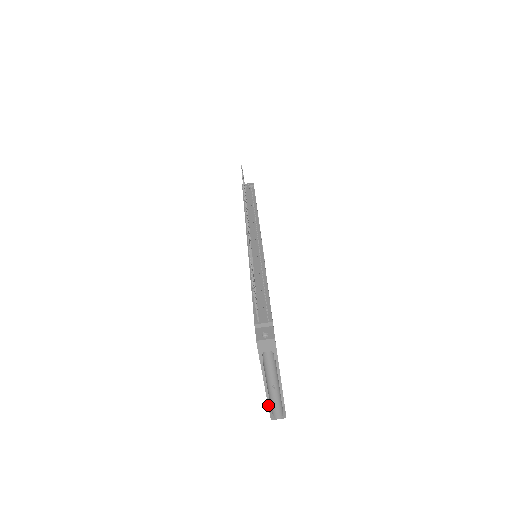
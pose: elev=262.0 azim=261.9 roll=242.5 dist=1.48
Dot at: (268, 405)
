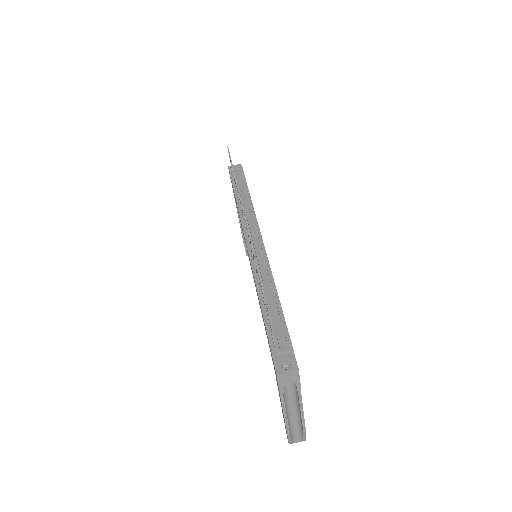
Dot at: (287, 433)
